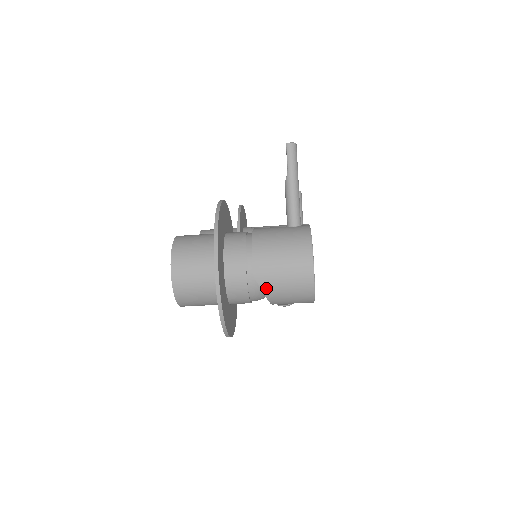
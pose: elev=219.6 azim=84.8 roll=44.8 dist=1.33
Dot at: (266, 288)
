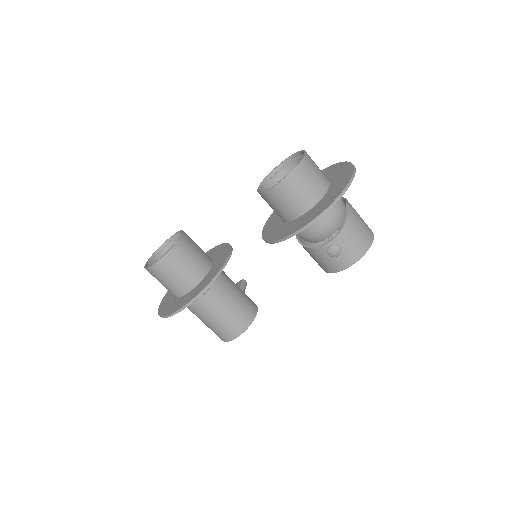
Dot at: (350, 216)
